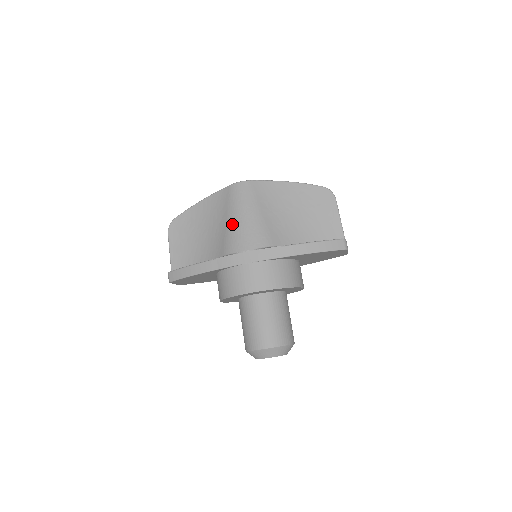
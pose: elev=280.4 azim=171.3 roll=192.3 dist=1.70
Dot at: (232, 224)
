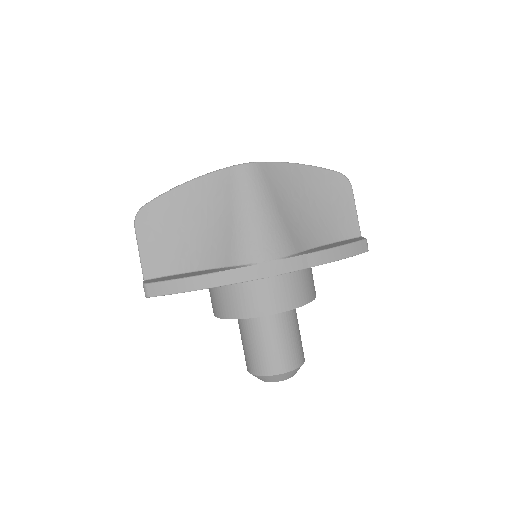
Dot at: (242, 223)
